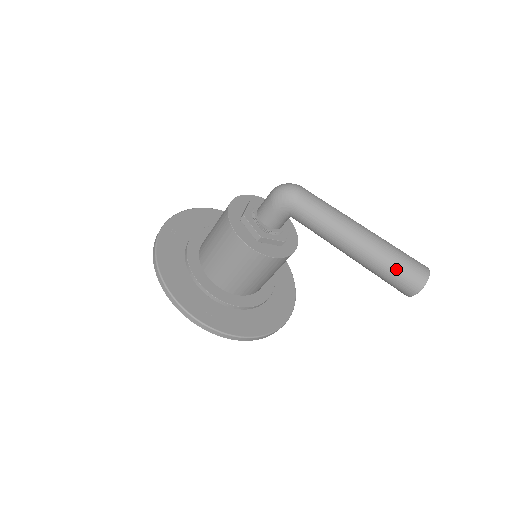
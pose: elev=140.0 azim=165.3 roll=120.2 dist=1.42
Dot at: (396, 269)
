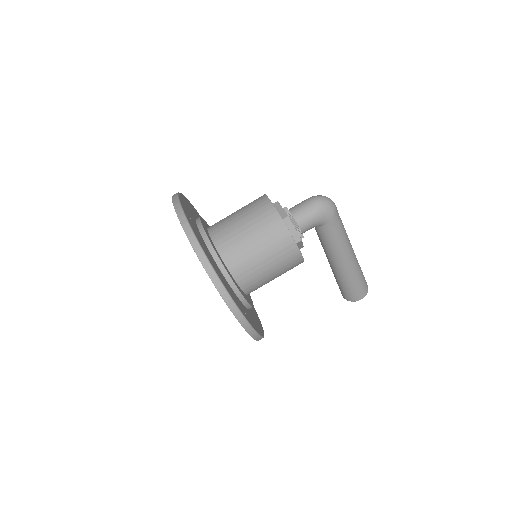
Dot at: (360, 279)
